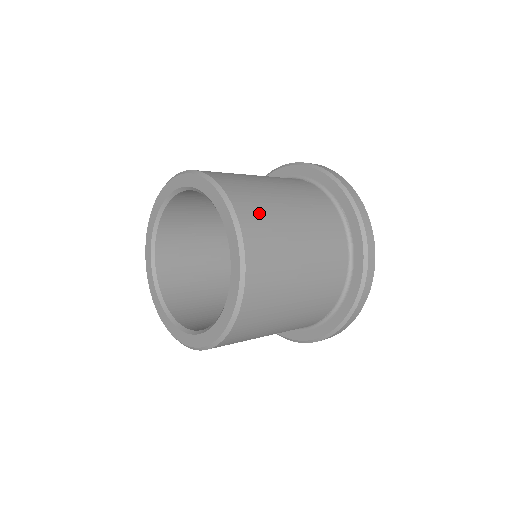
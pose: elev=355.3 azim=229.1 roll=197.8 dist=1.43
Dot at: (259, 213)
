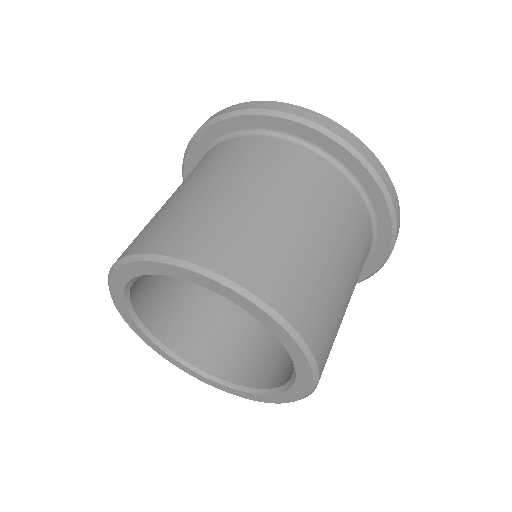
Dot at: (247, 248)
